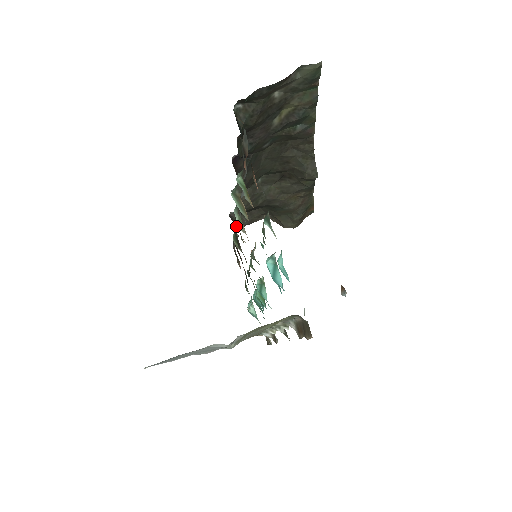
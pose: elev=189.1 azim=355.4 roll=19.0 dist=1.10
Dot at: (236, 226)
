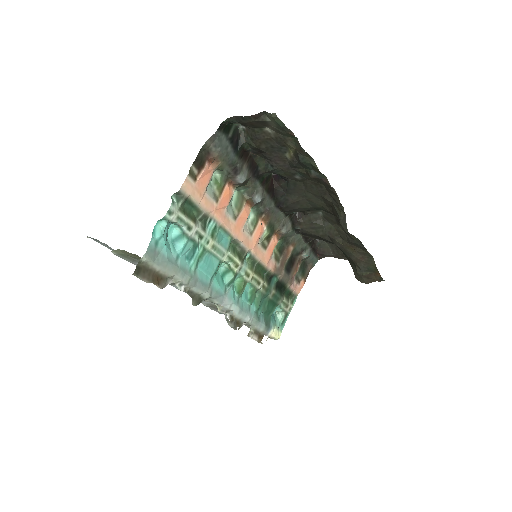
Dot at: (278, 234)
